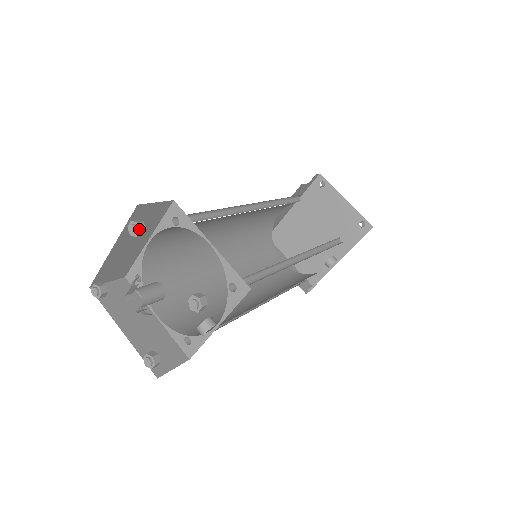
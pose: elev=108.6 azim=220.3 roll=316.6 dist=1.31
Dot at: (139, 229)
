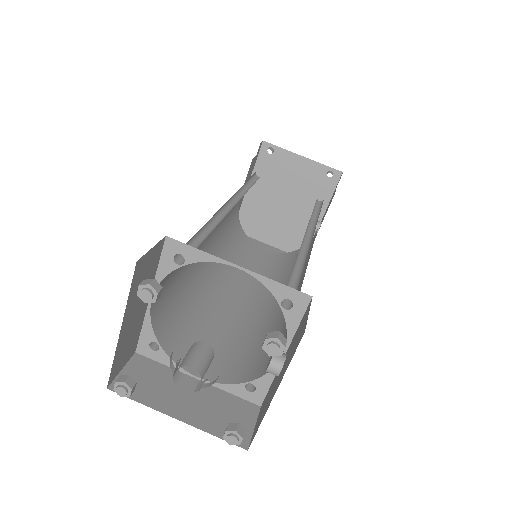
Dot at: (155, 291)
